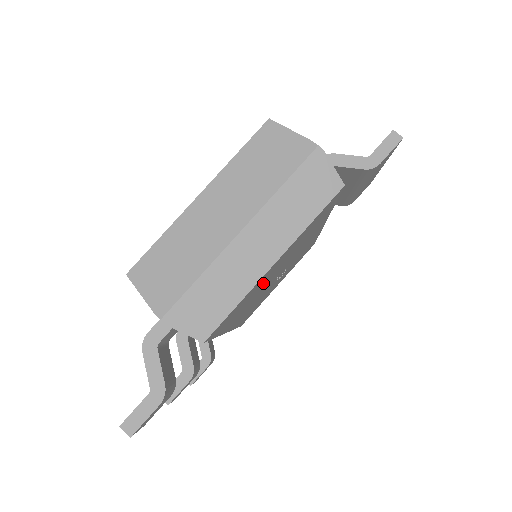
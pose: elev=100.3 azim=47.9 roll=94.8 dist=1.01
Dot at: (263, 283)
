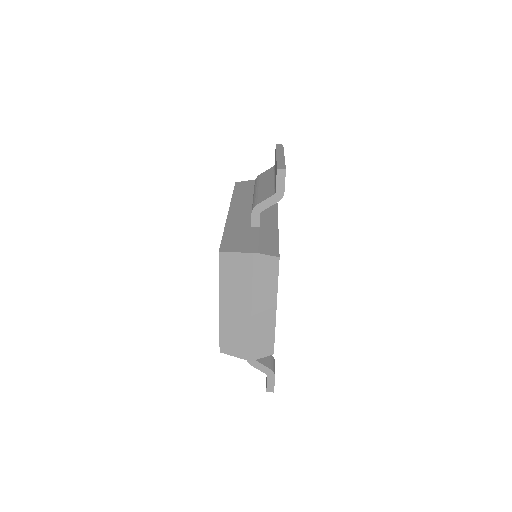
Dot at: occluded
